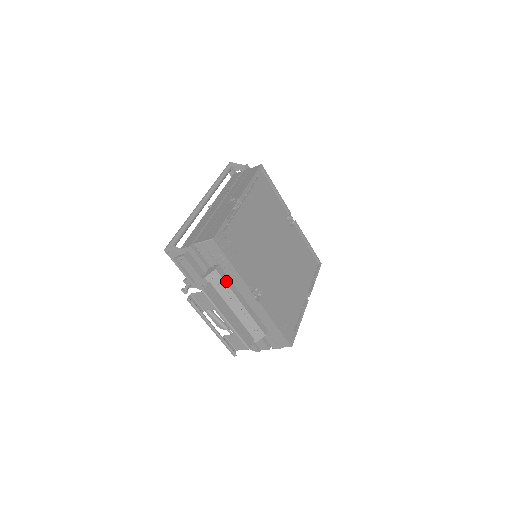
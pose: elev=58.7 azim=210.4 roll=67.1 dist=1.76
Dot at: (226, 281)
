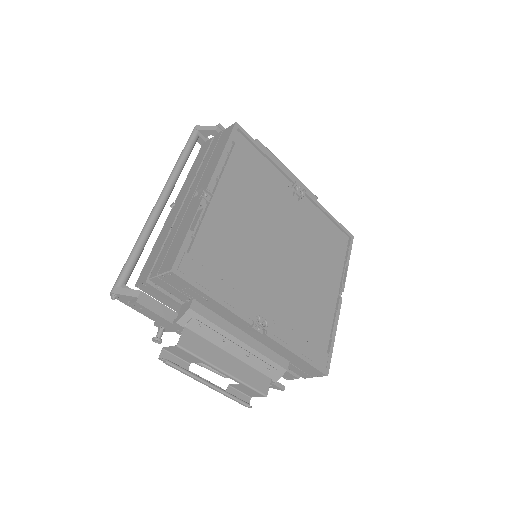
Dot at: (210, 319)
